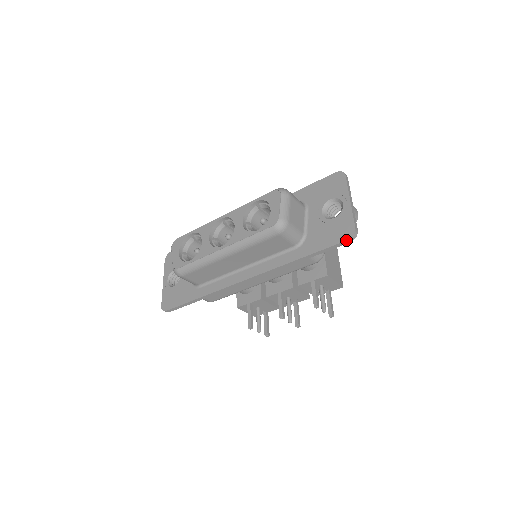
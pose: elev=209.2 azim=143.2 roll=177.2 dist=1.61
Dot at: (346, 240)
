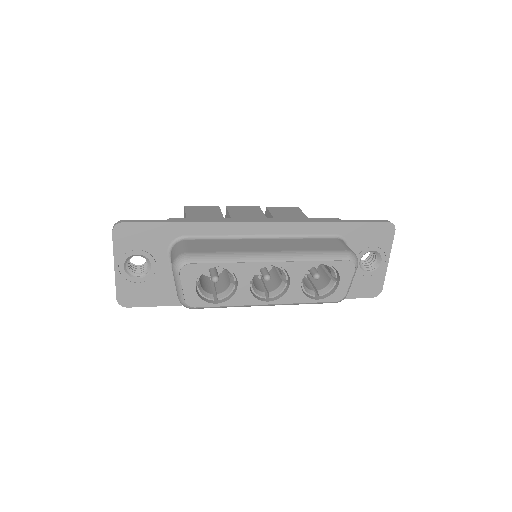
Dot at: occluded
